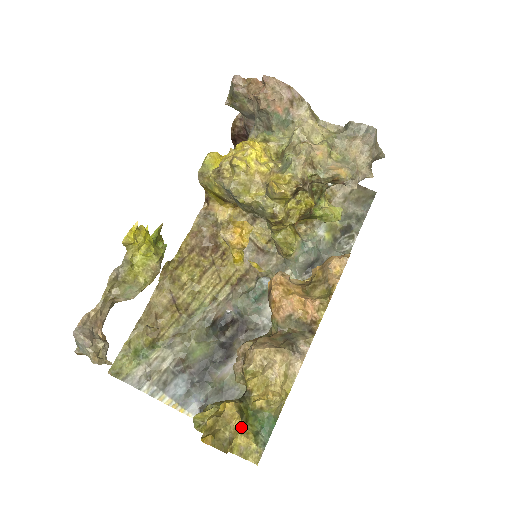
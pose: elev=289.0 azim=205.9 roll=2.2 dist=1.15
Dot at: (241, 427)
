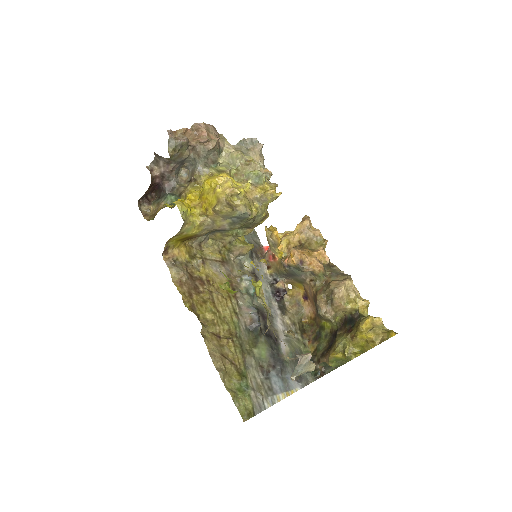
Dot at: occluded
